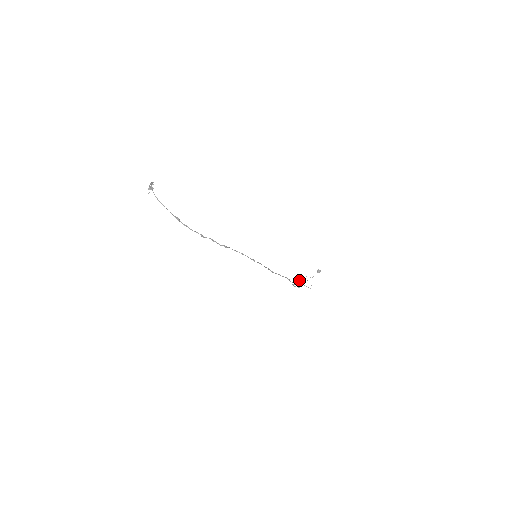
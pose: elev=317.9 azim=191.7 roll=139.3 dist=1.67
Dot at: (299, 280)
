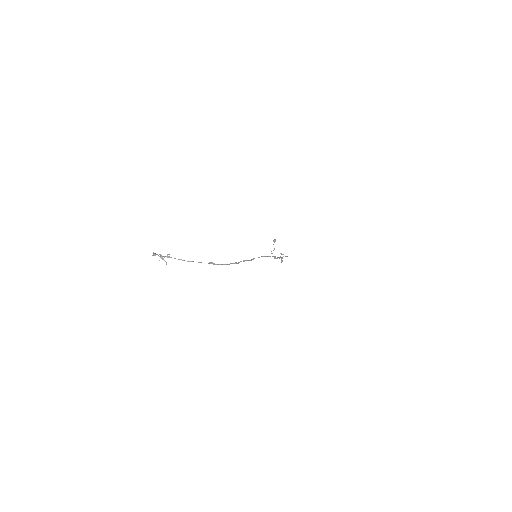
Dot at: occluded
